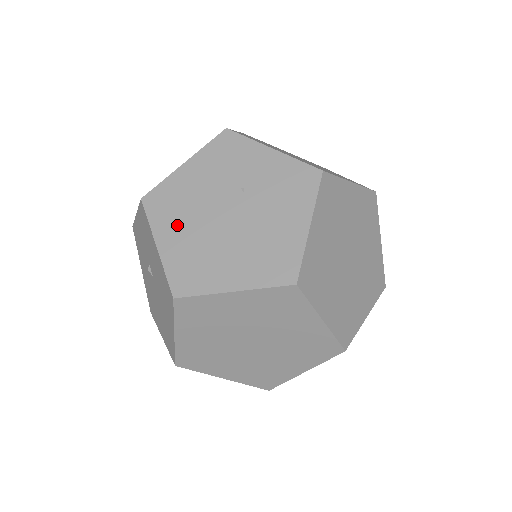
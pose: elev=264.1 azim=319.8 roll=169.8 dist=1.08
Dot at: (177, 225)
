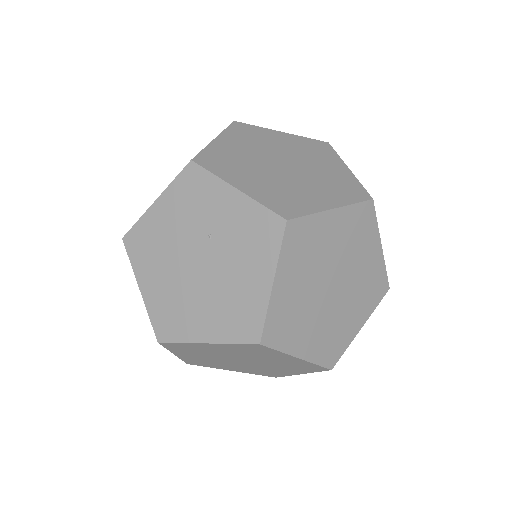
Dot at: (154, 270)
